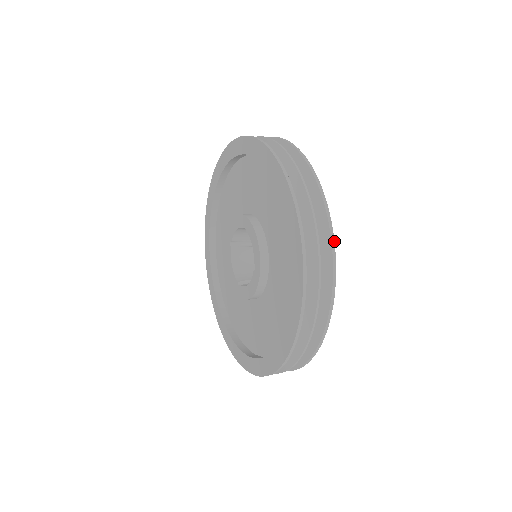
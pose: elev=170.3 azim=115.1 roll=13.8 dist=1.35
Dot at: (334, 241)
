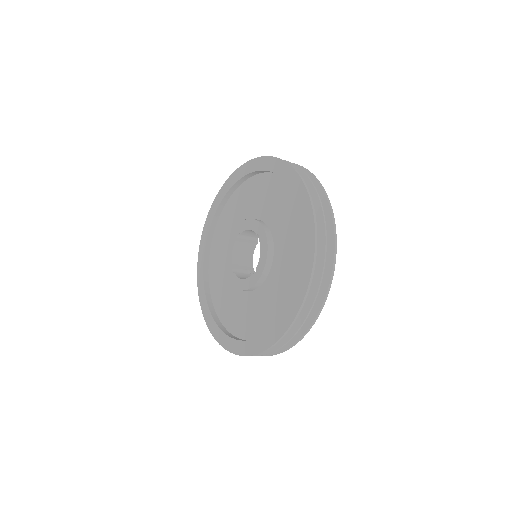
Dot at: occluded
